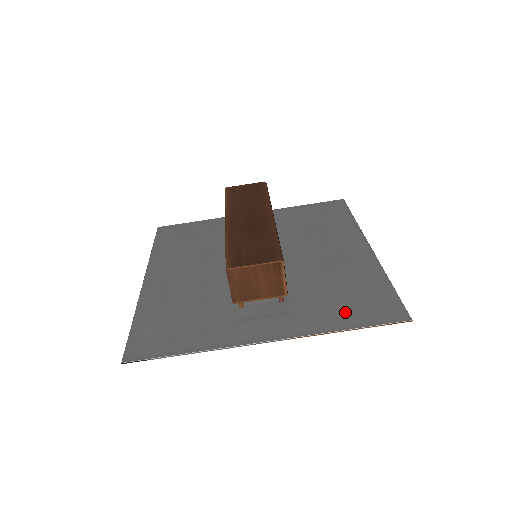
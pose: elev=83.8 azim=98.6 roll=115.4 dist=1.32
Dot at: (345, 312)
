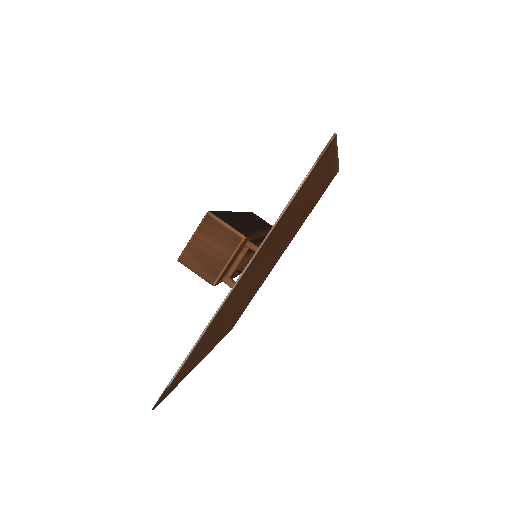
Dot at: occluded
